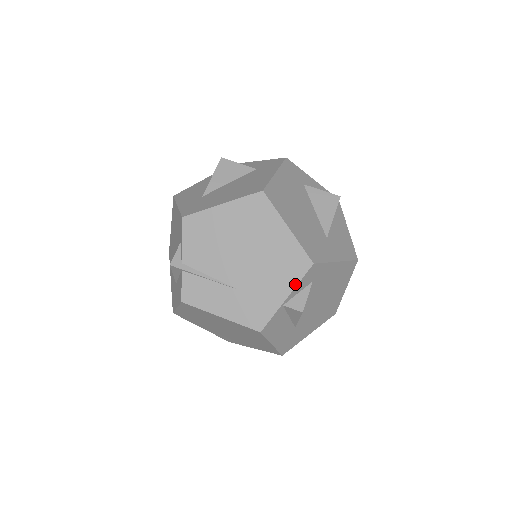
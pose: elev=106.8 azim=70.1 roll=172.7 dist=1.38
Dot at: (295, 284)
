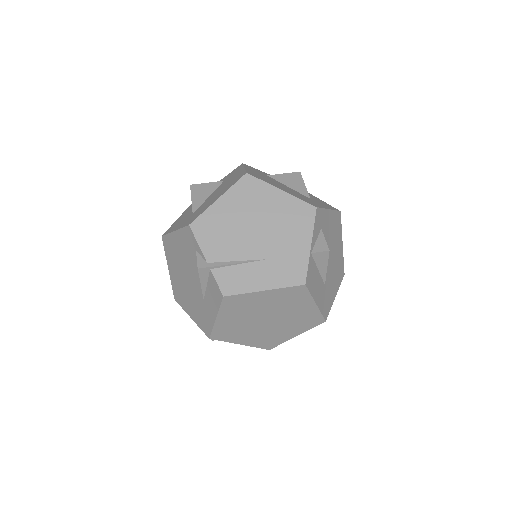
Dot at: (311, 230)
